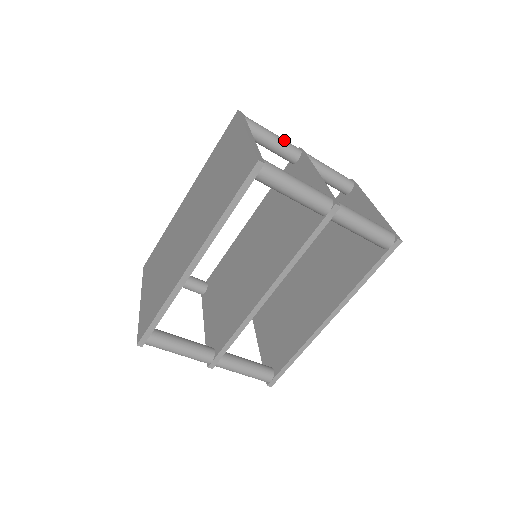
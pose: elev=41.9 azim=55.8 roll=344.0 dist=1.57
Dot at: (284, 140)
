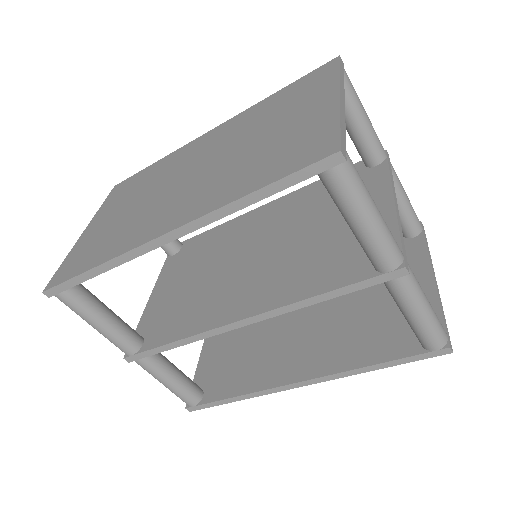
Dot at: (374, 130)
